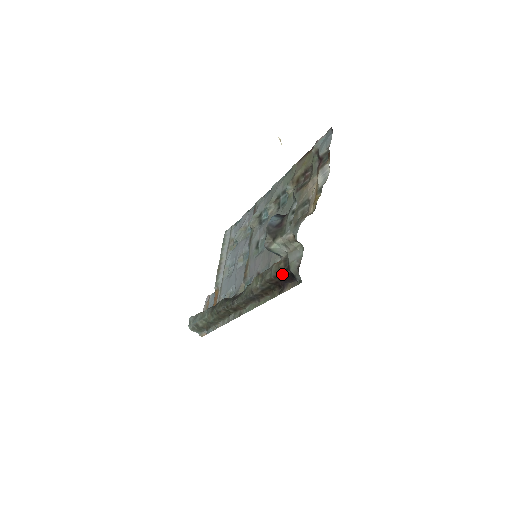
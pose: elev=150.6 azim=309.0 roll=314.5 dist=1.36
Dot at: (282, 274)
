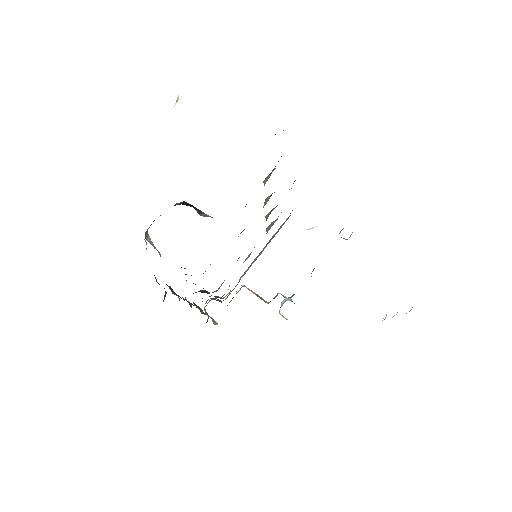
Dot at: occluded
